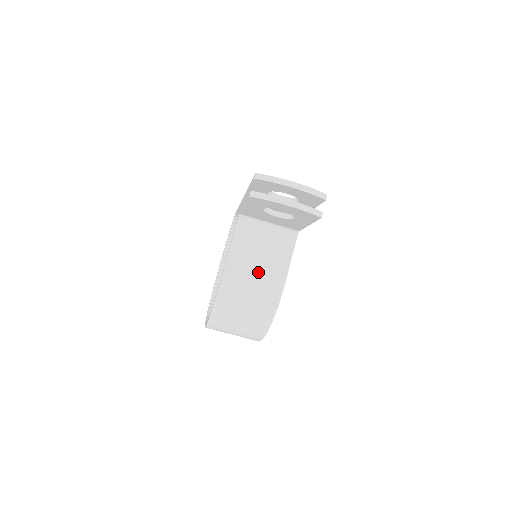
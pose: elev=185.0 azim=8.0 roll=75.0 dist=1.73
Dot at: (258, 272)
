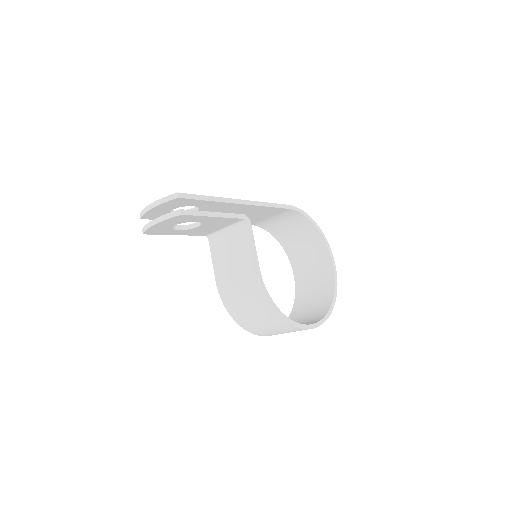
Dot at: (236, 274)
